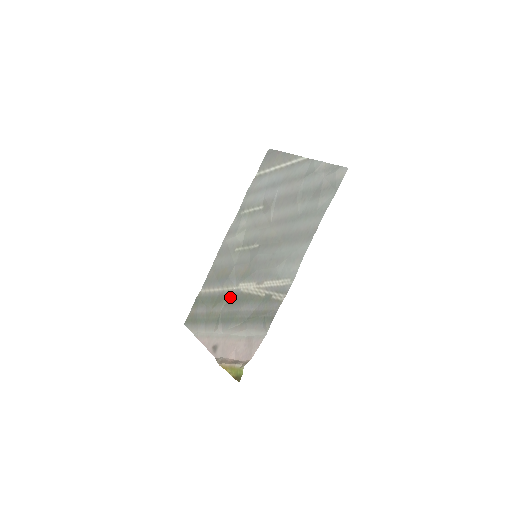
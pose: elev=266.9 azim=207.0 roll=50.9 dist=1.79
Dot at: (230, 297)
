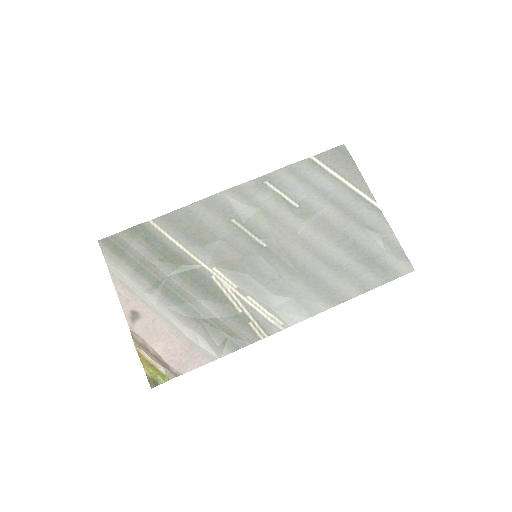
Dot at: (192, 271)
